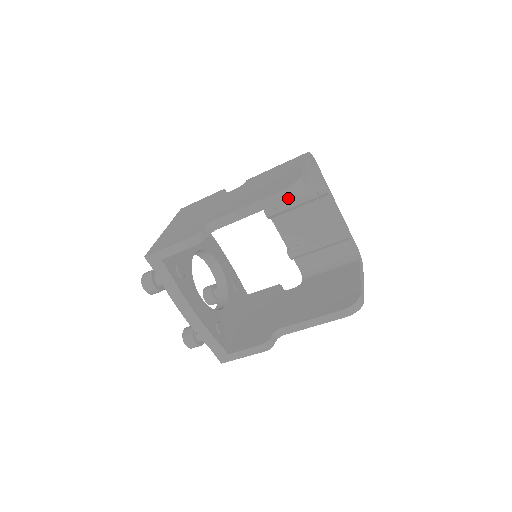
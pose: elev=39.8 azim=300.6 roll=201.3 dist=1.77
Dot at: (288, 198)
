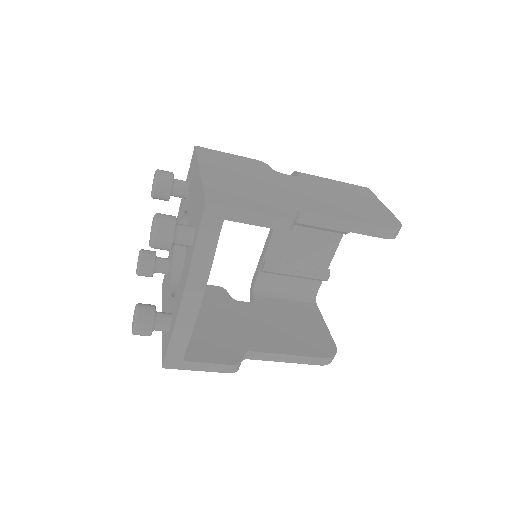
Dot at: (389, 238)
